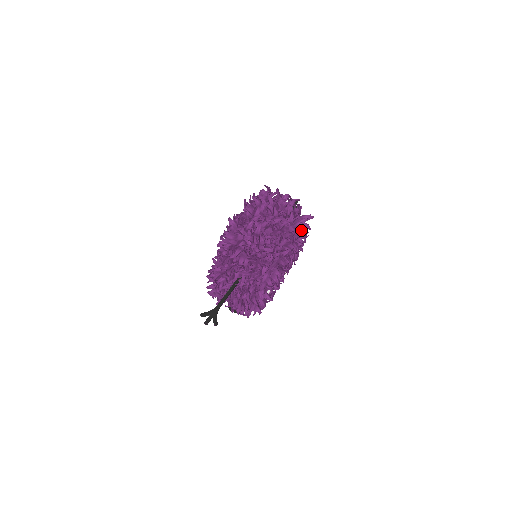
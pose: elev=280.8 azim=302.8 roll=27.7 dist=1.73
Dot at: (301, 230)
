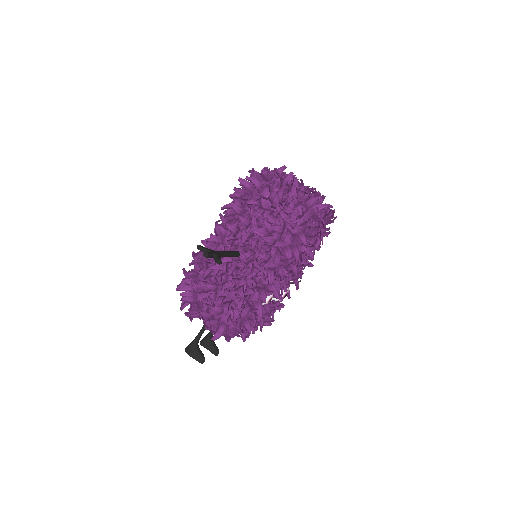
Dot at: (325, 218)
